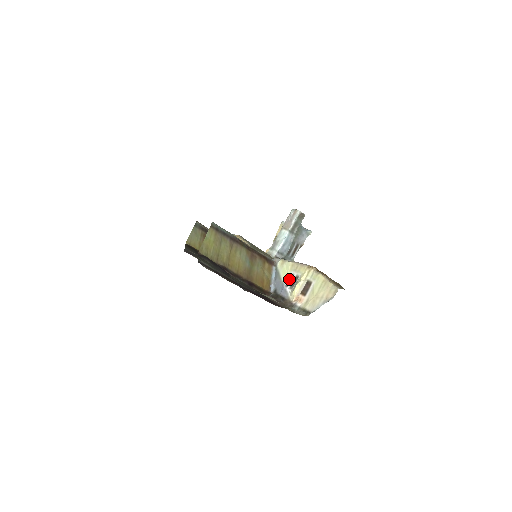
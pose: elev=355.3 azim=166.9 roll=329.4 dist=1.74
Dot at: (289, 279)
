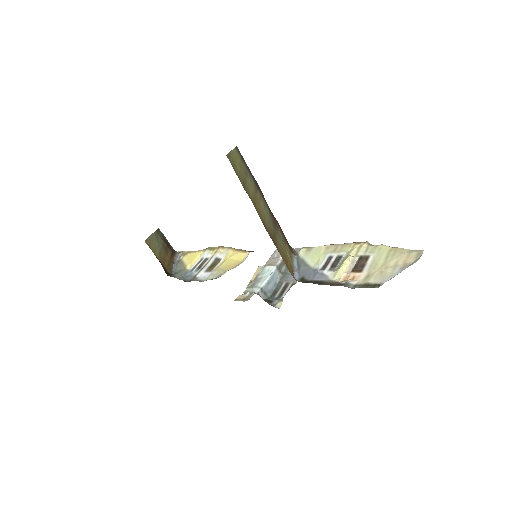
Dot at: (325, 262)
